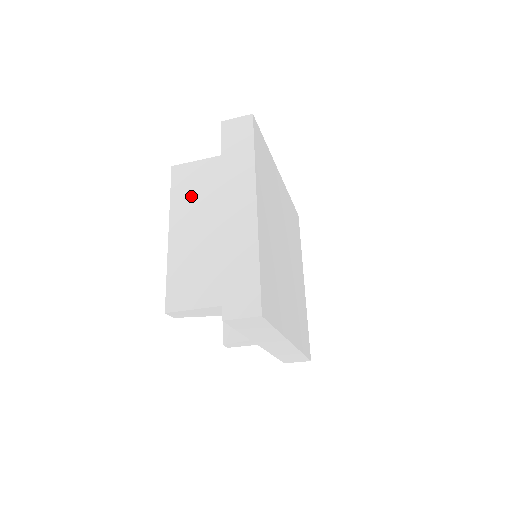
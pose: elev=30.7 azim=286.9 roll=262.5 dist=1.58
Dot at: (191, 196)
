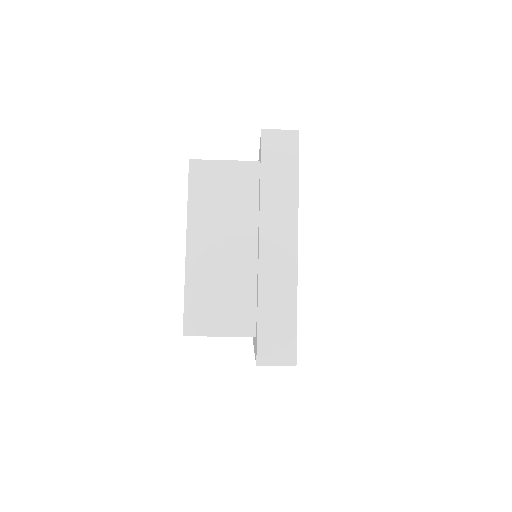
Dot at: (213, 205)
